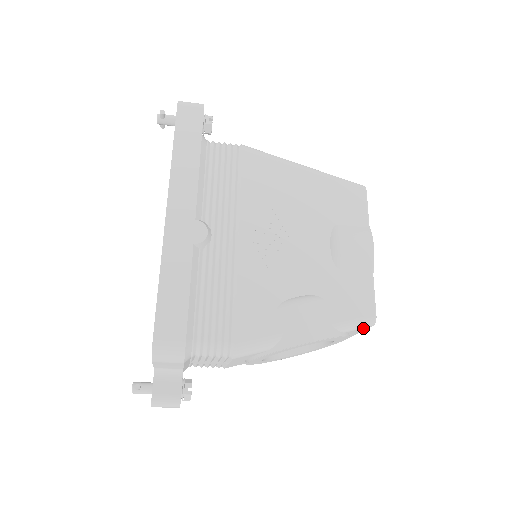
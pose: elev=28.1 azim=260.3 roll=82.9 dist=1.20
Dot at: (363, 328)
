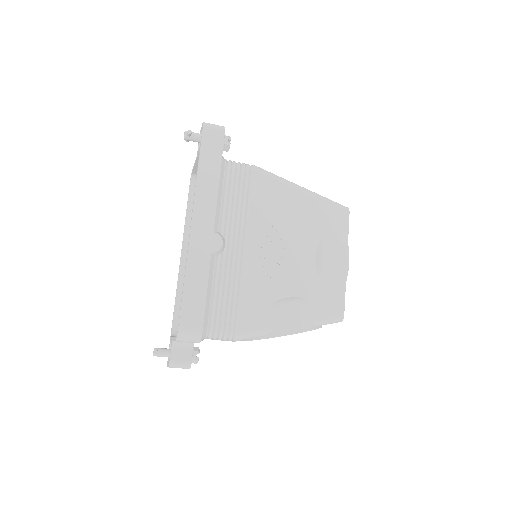
Dot at: occluded
